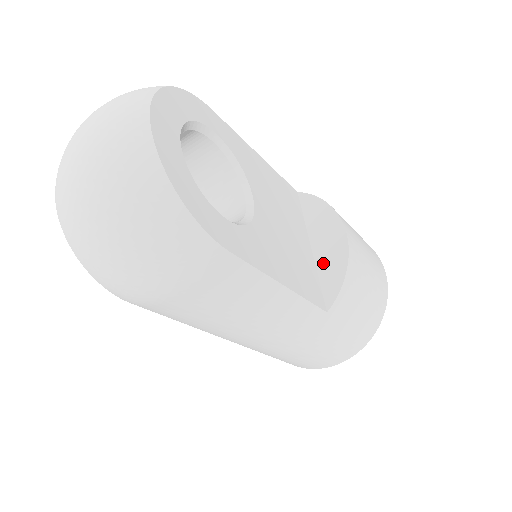
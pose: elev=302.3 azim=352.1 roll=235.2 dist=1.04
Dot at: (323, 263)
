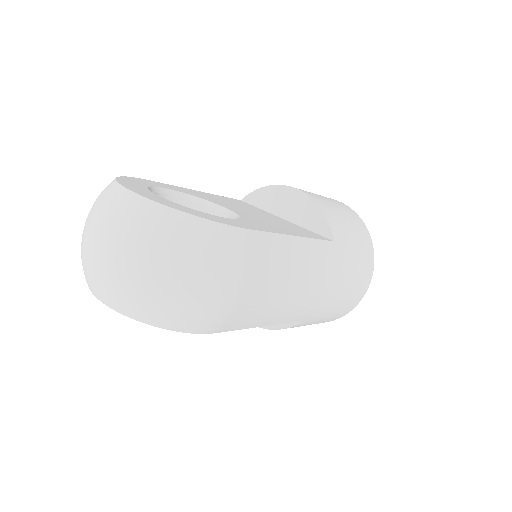
Dot at: (301, 219)
